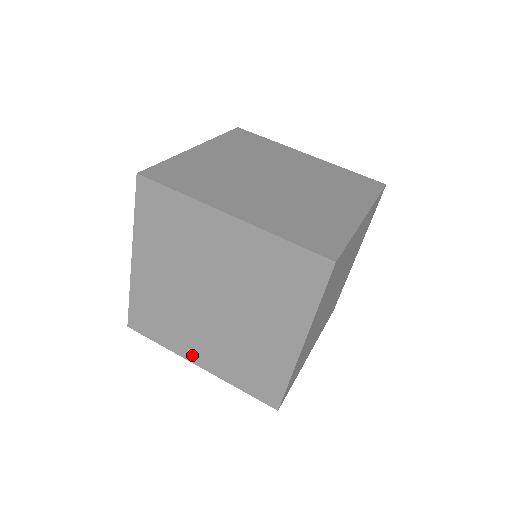
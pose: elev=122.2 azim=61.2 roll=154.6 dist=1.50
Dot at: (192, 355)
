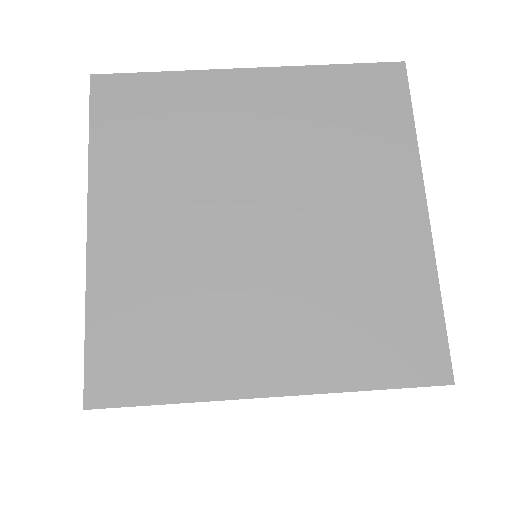
Dot at: occluded
